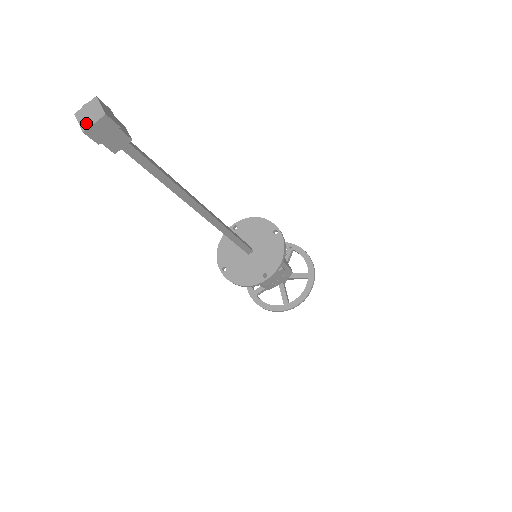
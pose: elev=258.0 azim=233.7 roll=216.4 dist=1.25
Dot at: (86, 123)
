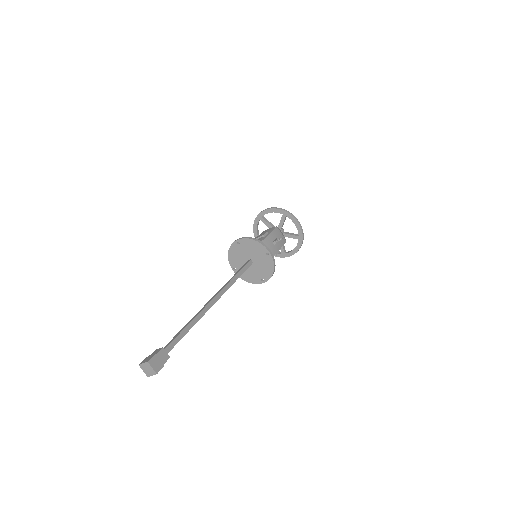
Dot at: (147, 373)
